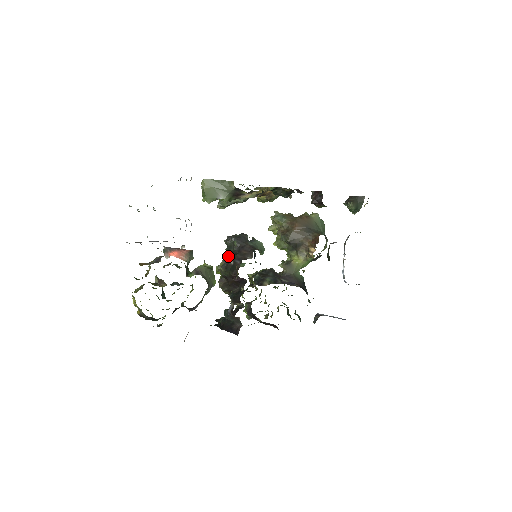
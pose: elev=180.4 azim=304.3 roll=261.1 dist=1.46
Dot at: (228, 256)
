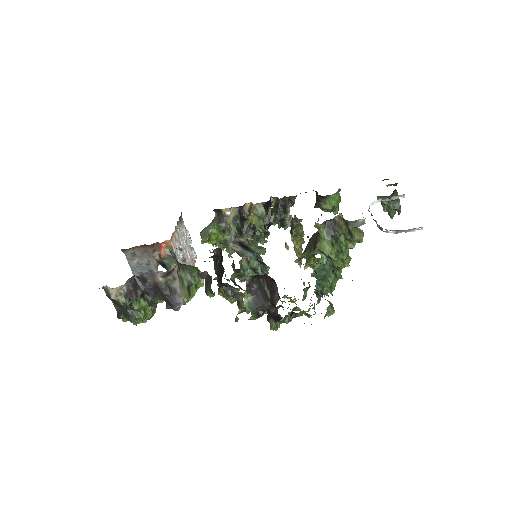
Dot at: occluded
